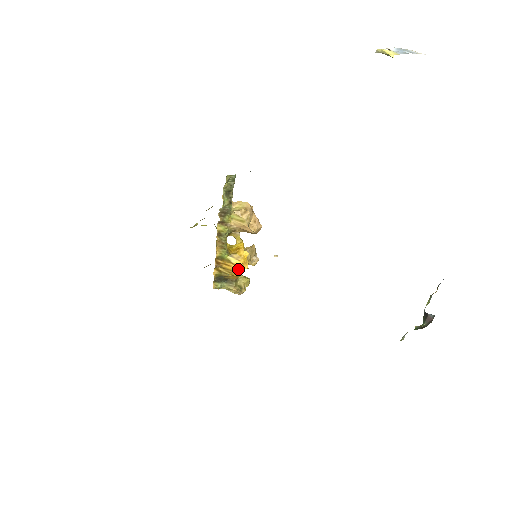
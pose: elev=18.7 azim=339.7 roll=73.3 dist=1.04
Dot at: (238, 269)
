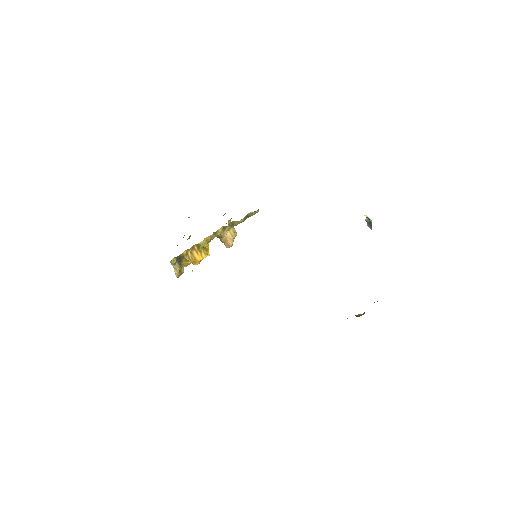
Dot at: (199, 260)
